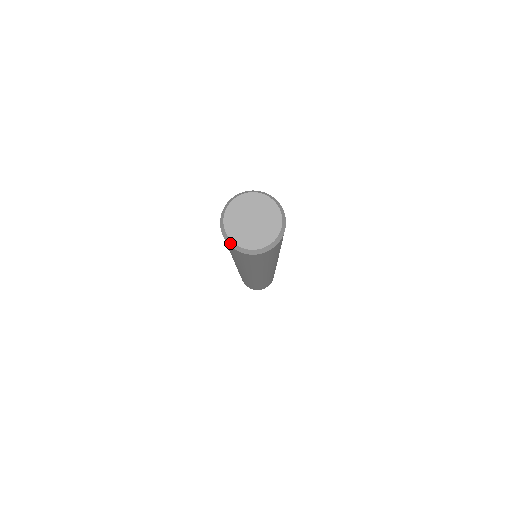
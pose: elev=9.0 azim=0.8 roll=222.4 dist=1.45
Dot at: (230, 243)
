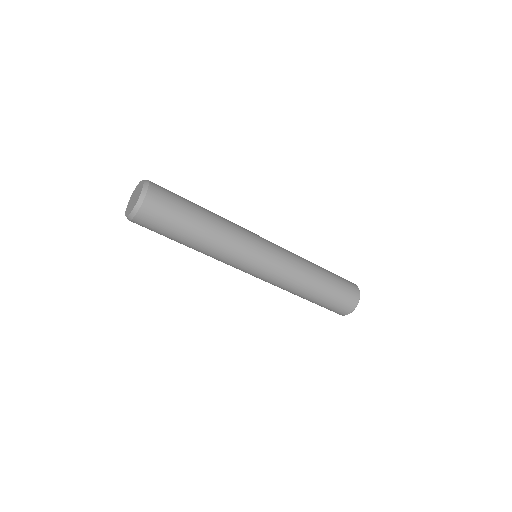
Dot at: (130, 218)
